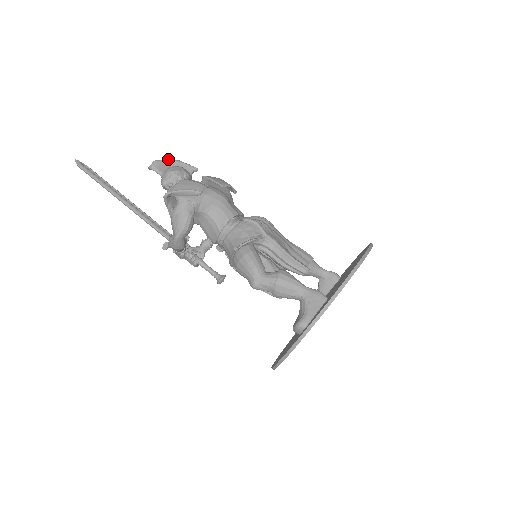
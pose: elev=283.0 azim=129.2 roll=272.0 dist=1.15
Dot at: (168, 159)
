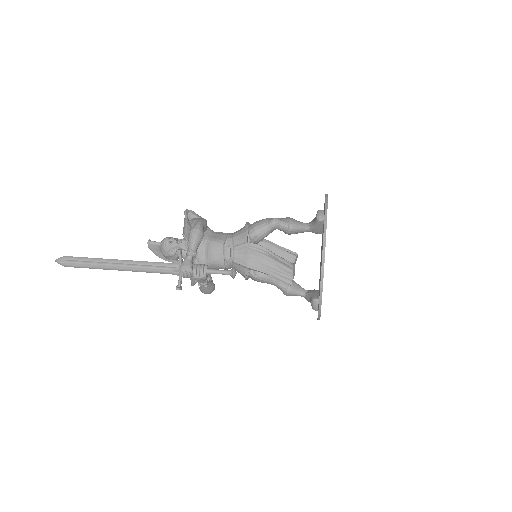
Dot at: (156, 253)
